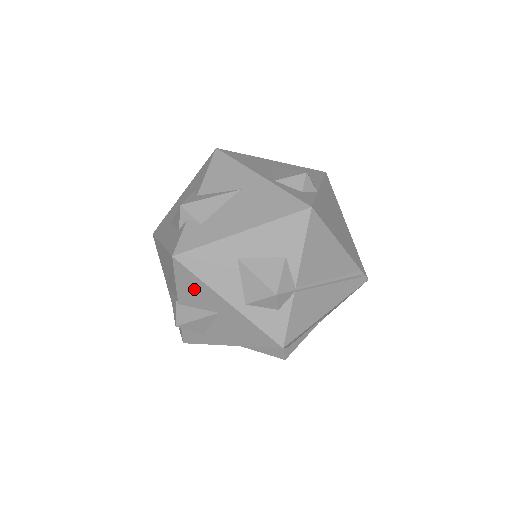
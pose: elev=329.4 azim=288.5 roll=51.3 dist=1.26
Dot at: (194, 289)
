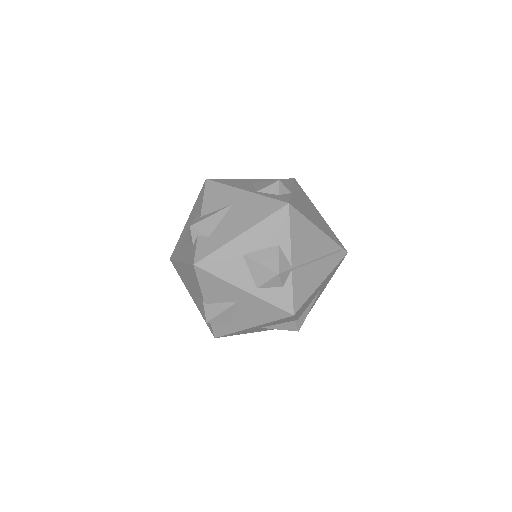
Dot at: (215, 287)
